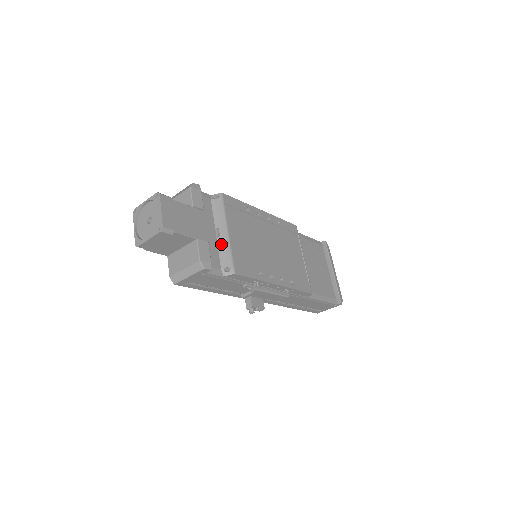
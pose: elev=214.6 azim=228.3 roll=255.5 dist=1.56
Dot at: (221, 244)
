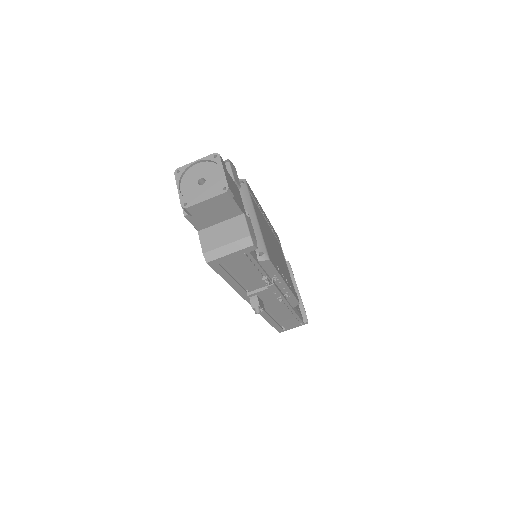
Dot at: (253, 228)
